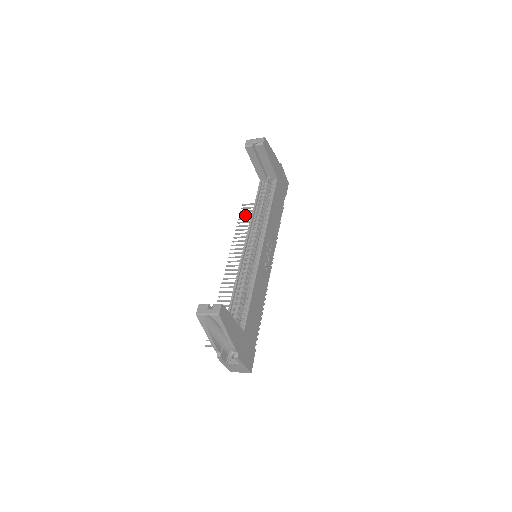
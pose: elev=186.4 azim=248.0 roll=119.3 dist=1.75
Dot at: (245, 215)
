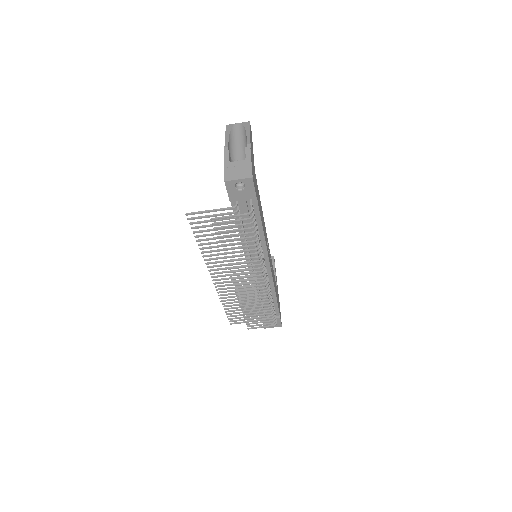
Dot at: (234, 315)
